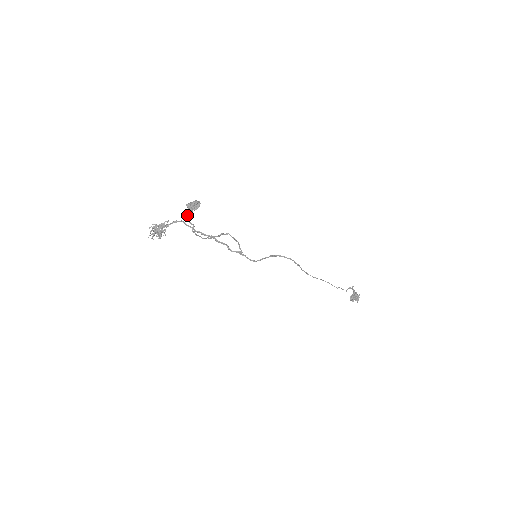
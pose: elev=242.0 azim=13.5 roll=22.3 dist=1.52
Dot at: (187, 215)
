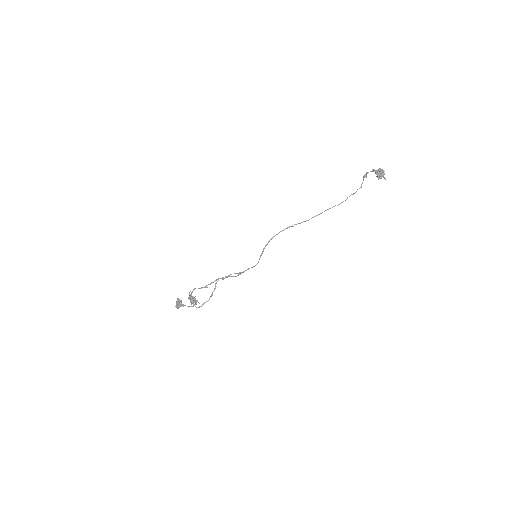
Dot at: (184, 305)
